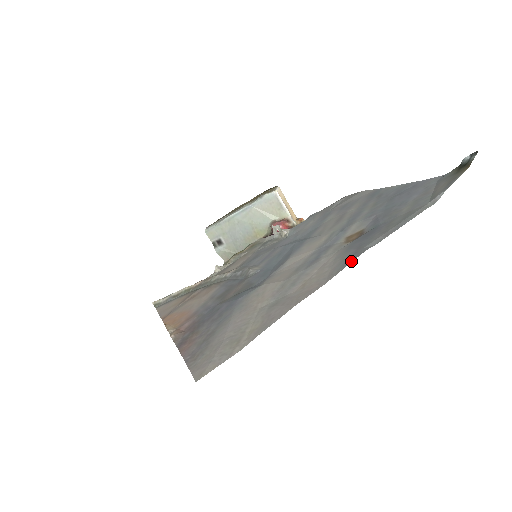
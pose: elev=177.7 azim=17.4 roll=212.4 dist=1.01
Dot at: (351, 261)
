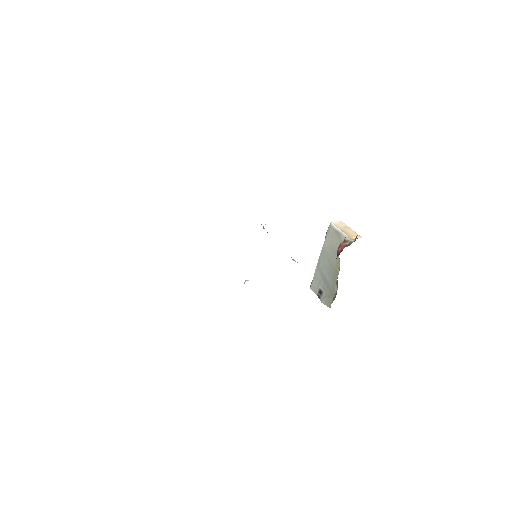
Dot at: occluded
